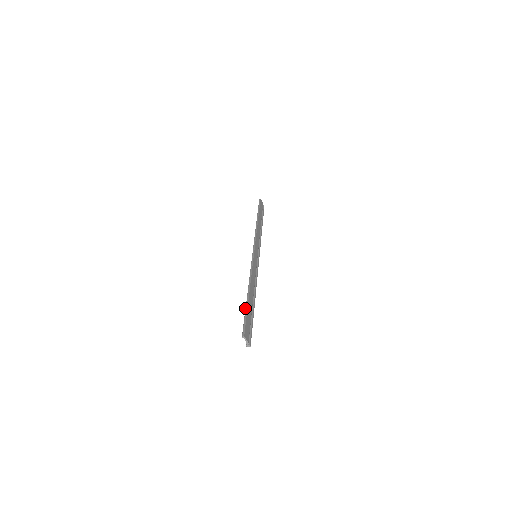
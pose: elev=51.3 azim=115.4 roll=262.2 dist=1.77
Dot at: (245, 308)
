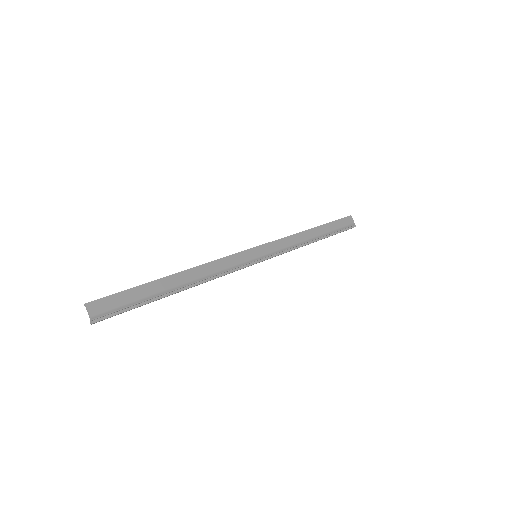
Dot at: (141, 285)
